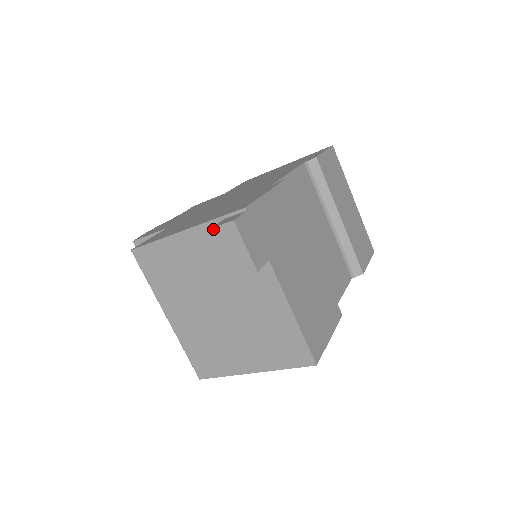
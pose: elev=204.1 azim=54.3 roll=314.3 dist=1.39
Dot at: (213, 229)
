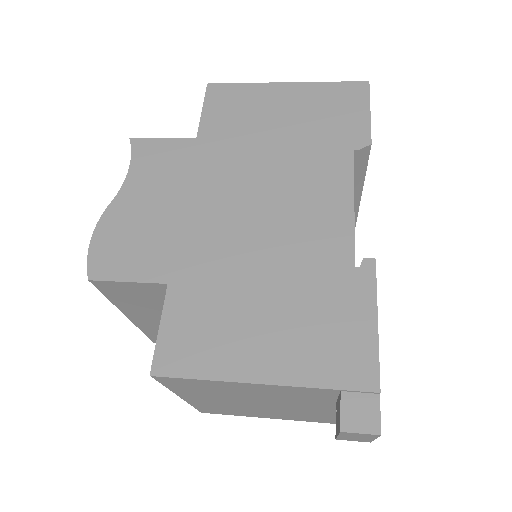
Dot at: (343, 432)
